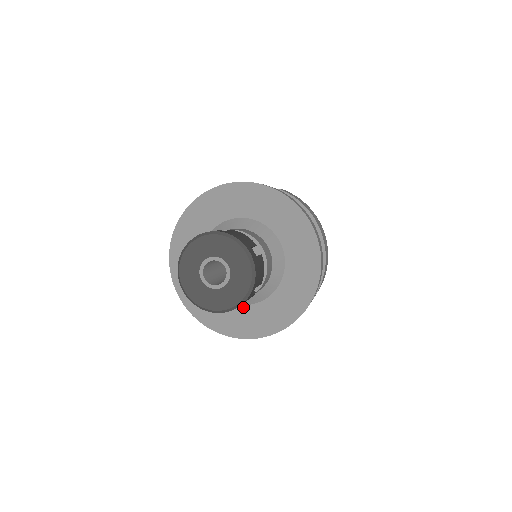
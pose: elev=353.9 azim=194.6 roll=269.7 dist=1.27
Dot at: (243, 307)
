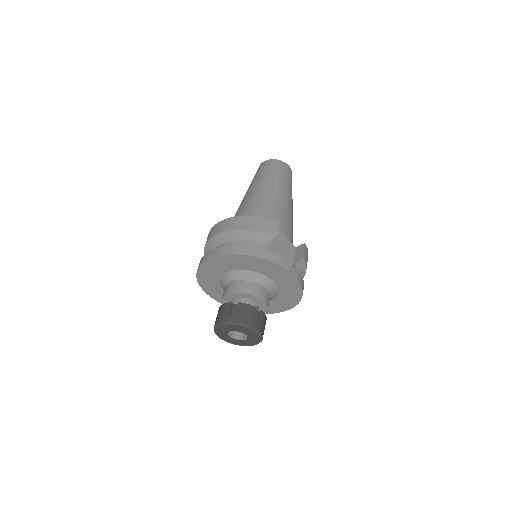
Dot at: occluded
